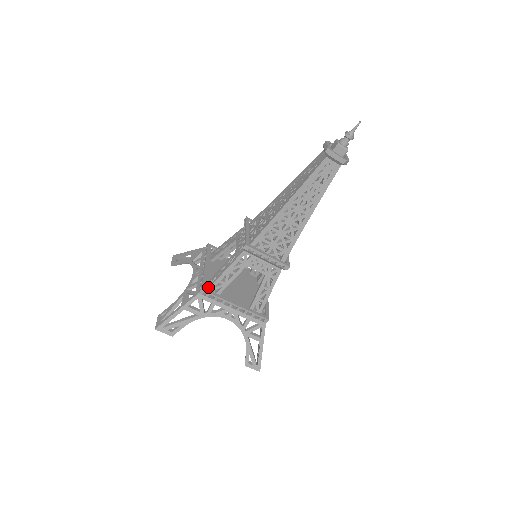
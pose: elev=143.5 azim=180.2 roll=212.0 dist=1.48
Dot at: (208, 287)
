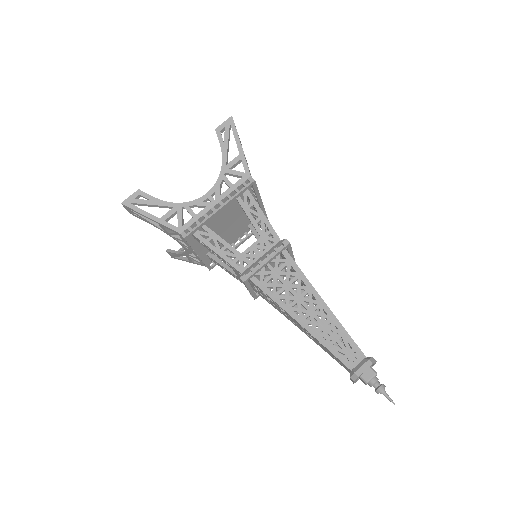
Dot at: (195, 233)
